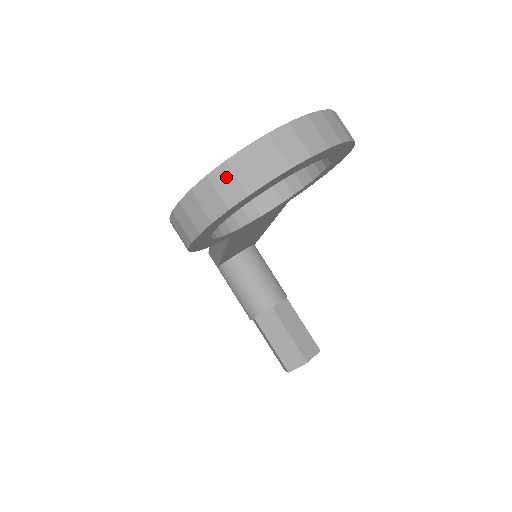
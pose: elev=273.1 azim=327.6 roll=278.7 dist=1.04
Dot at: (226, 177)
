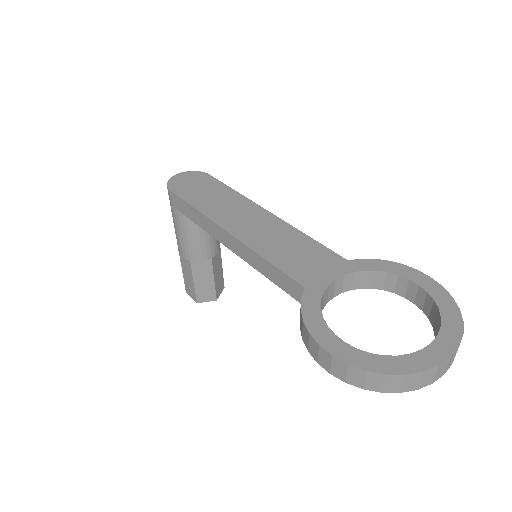
Dot at: (415, 379)
